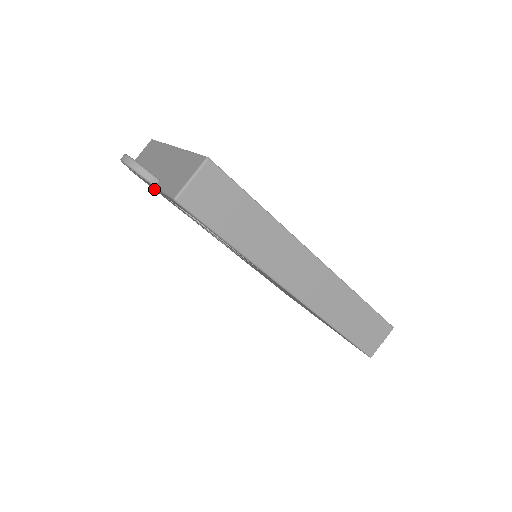
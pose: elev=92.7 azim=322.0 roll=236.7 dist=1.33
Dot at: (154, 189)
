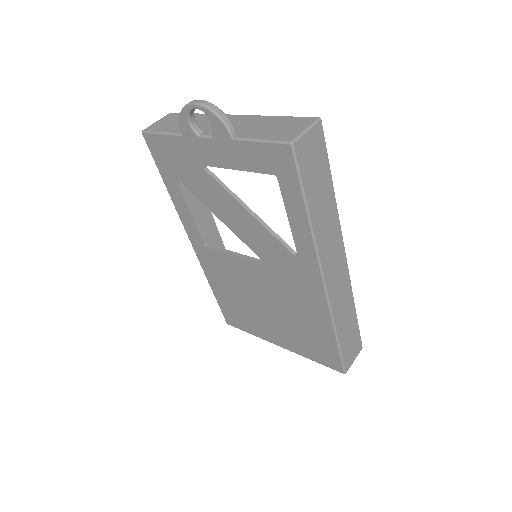
Dot at: (162, 162)
